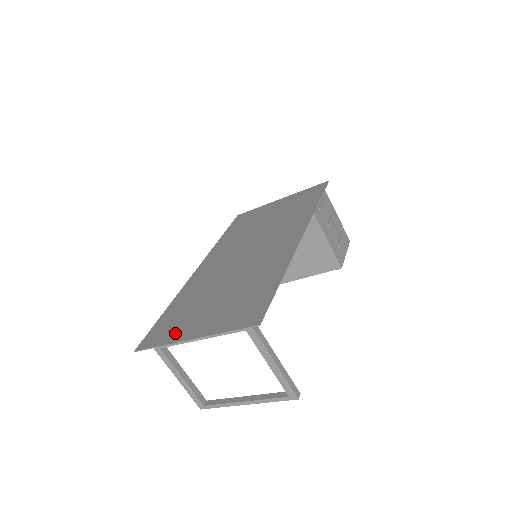
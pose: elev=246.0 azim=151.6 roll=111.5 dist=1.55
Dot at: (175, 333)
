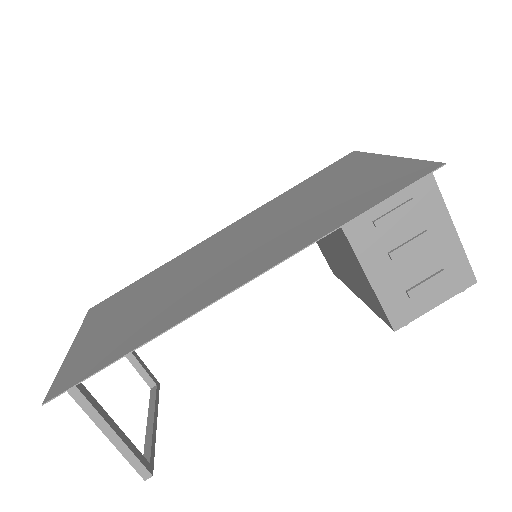
Dot at: (94, 321)
